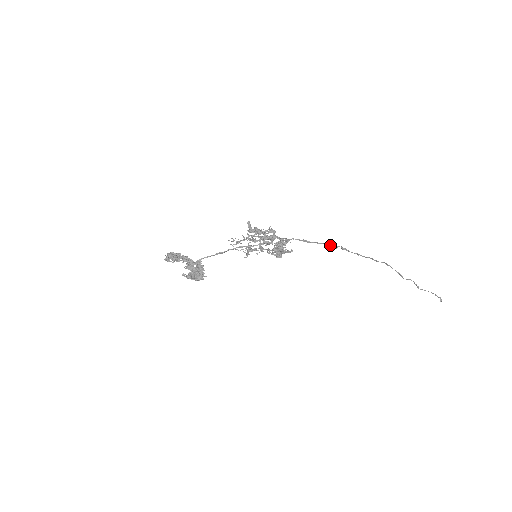
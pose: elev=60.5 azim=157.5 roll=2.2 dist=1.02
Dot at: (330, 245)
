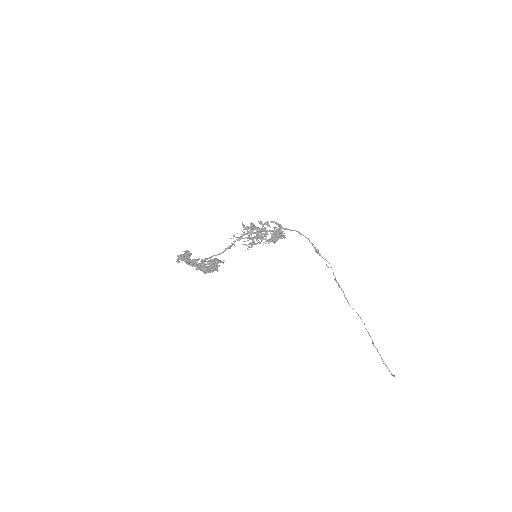
Dot at: (308, 239)
